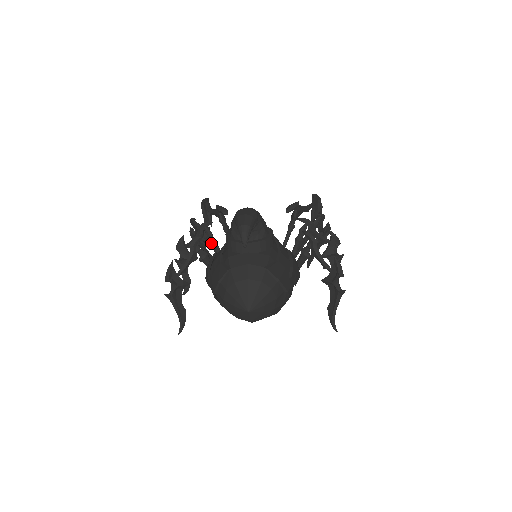
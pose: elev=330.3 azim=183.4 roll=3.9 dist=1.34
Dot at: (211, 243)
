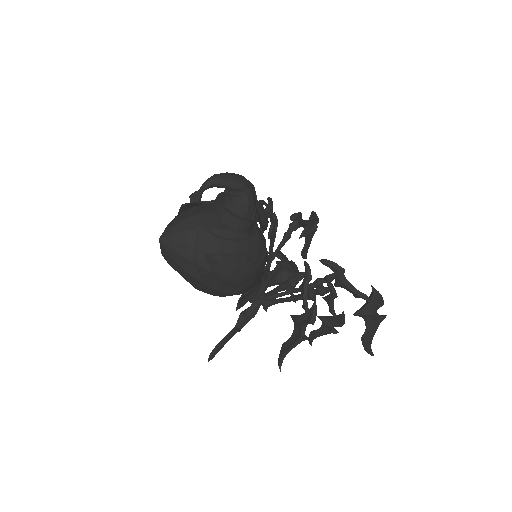
Dot at: occluded
